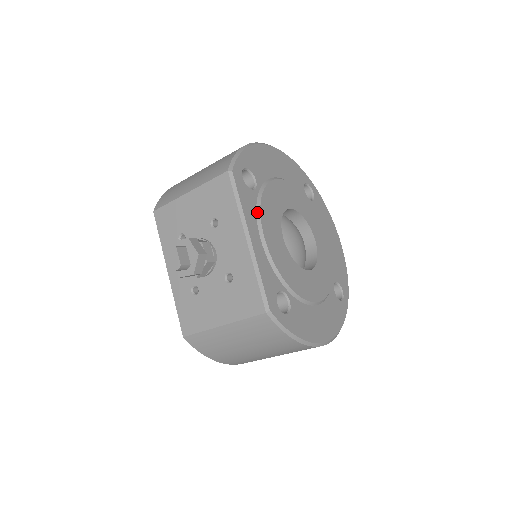
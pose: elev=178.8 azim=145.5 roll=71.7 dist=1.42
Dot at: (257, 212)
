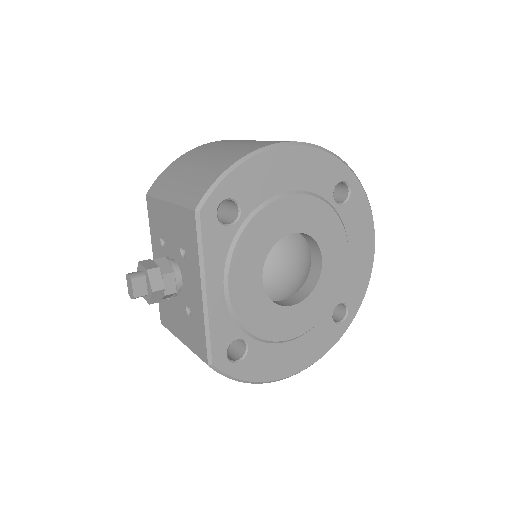
Dot at: (228, 255)
